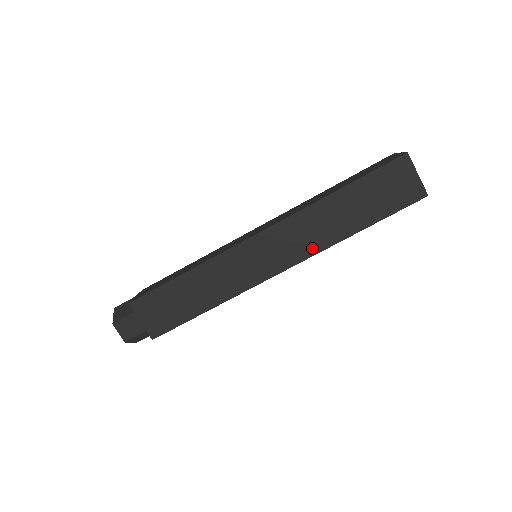
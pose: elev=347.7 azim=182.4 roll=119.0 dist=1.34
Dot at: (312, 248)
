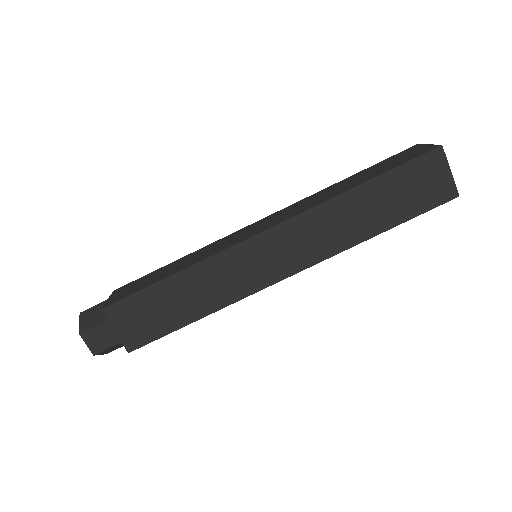
Dot at: (325, 250)
